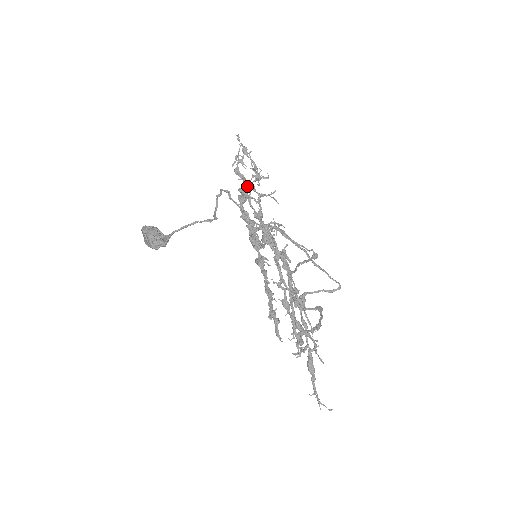
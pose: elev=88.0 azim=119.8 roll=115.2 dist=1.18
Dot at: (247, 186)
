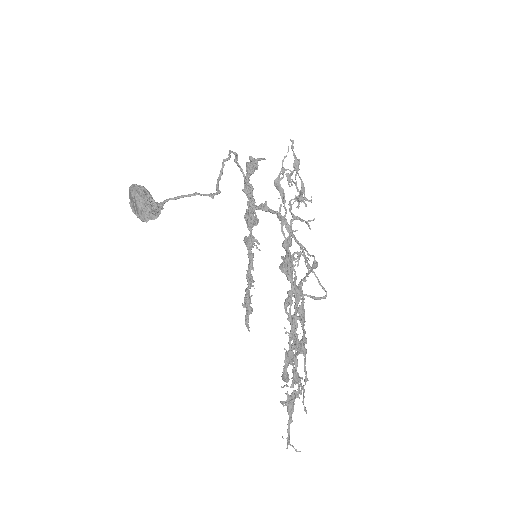
Dot at: occluded
